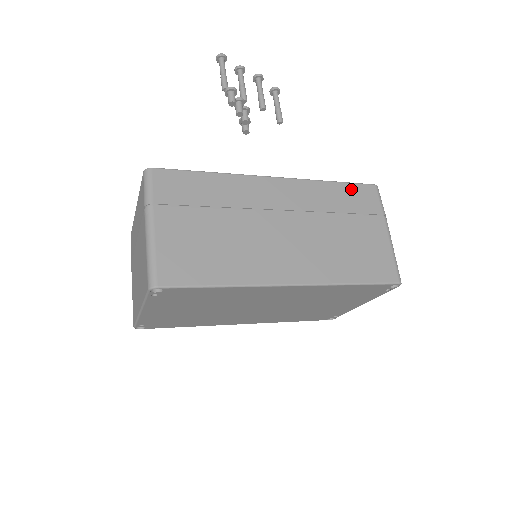
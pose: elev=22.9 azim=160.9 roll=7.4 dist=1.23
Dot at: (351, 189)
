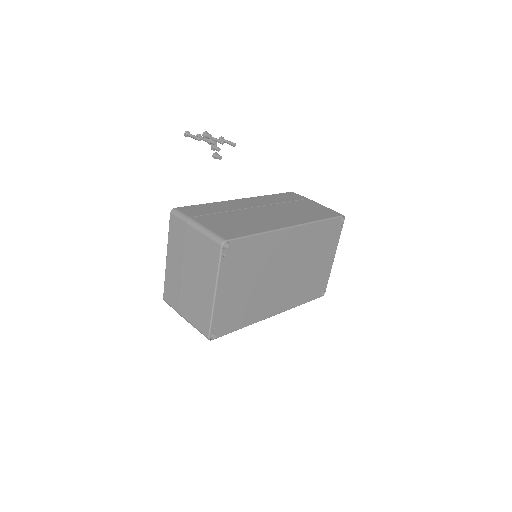
Dot at: (282, 195)
